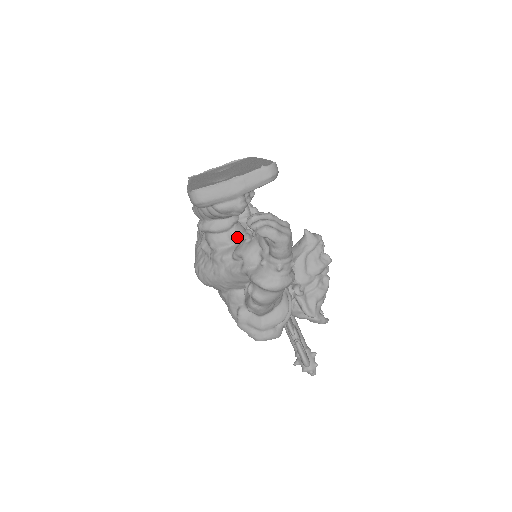
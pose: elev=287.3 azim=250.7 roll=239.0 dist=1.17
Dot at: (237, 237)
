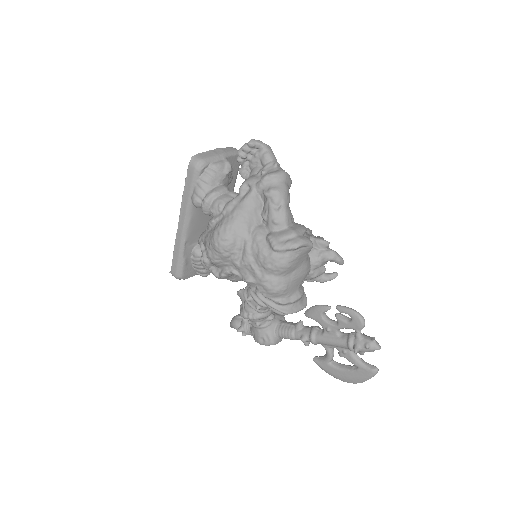
Dot at: (235, 193)
